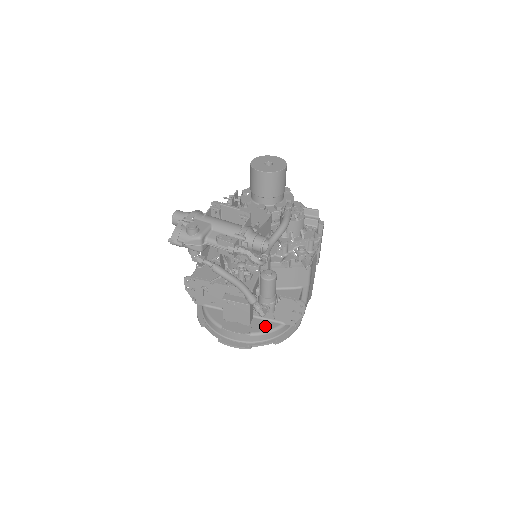
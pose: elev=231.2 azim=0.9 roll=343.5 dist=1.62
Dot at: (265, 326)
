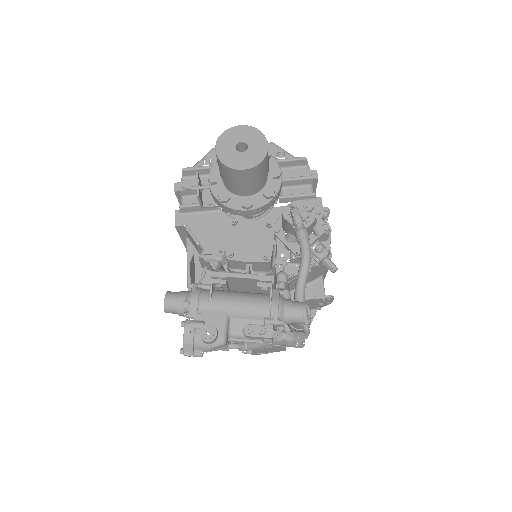
Dot at: occluded
